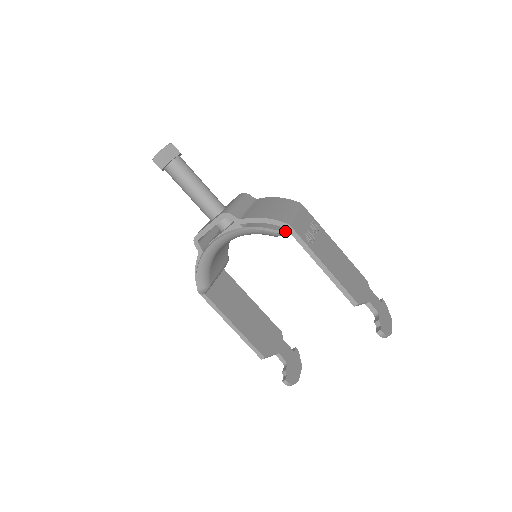
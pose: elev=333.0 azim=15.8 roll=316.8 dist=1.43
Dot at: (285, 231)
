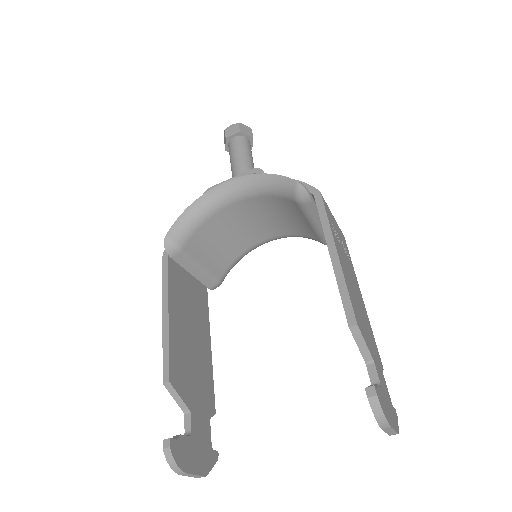
Dot at: (311, 196)
